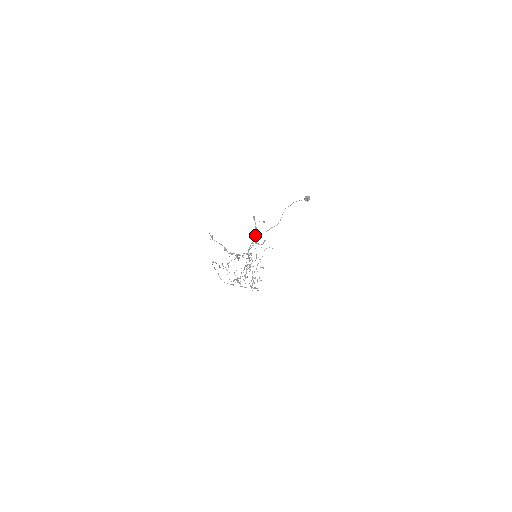
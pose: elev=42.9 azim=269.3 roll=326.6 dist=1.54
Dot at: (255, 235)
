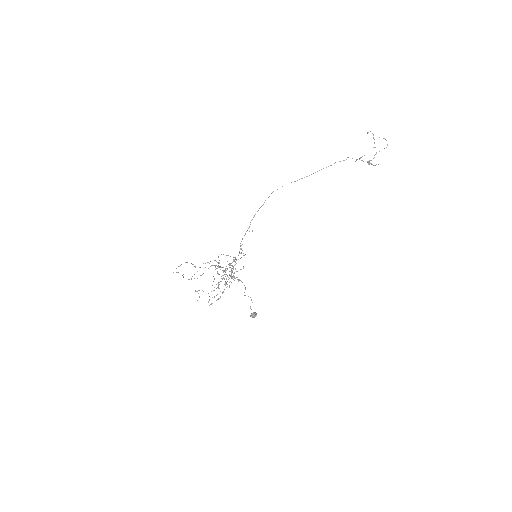
Dot at: (370, 163)
